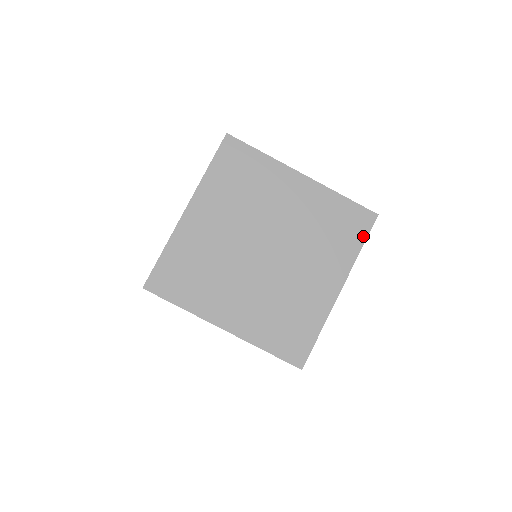
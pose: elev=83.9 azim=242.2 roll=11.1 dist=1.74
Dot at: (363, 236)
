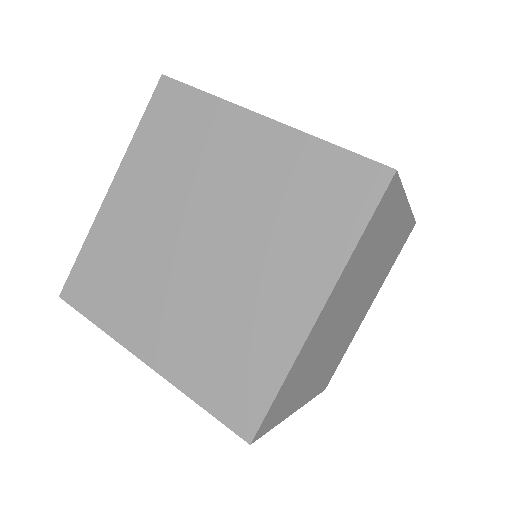
Dot at: (365, 212)
